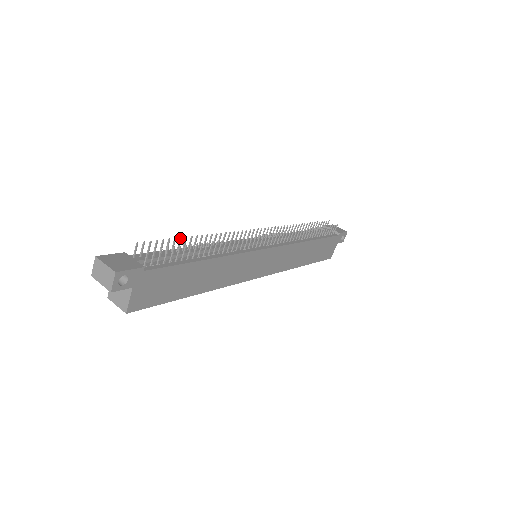
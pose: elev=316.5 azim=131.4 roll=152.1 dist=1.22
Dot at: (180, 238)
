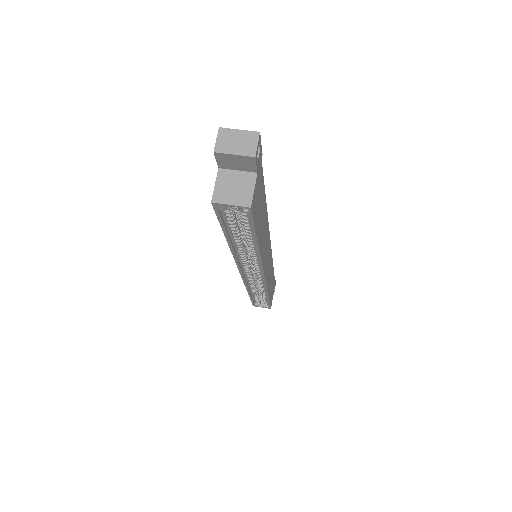
Dot at: occluded
